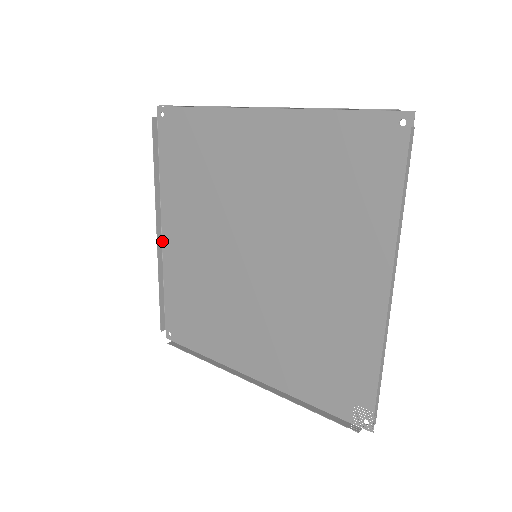
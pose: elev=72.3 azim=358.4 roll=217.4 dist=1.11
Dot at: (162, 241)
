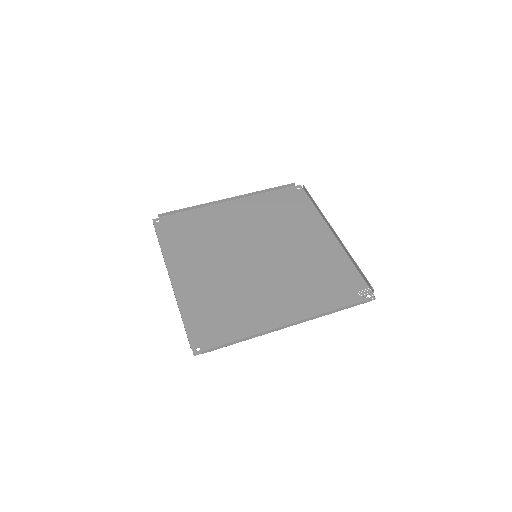
Dot at: (172, 284)
